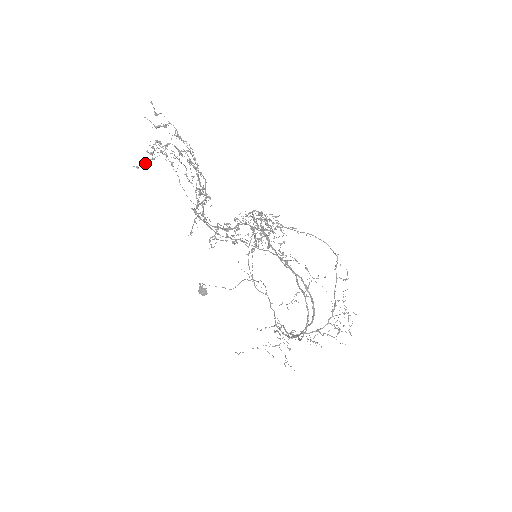
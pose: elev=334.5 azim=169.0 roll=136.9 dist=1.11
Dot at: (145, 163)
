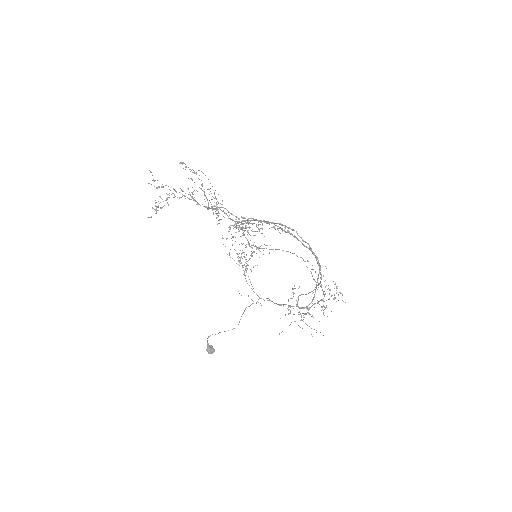
Dot at: (156, 213)
